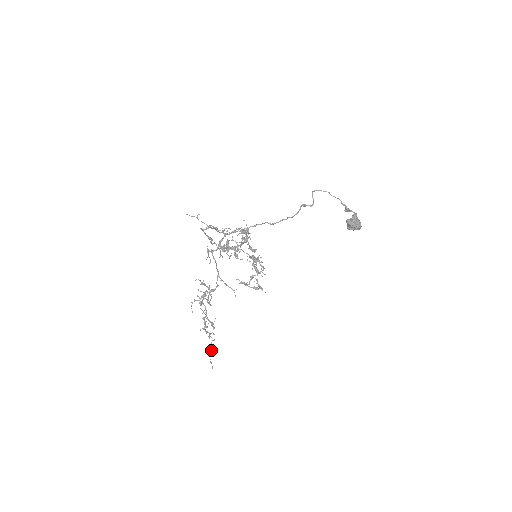
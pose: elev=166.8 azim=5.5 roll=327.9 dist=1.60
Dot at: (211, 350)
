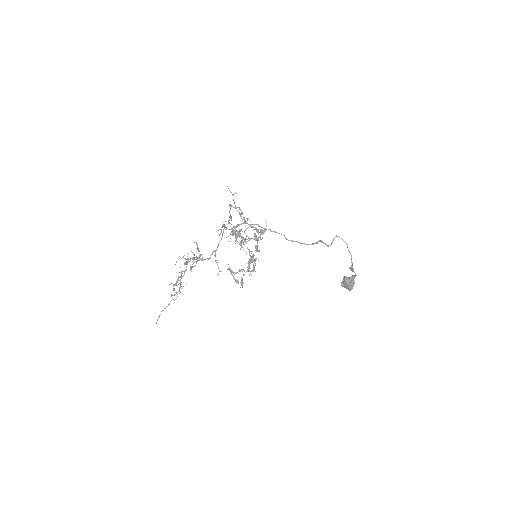
Dot at: (167, 306)
